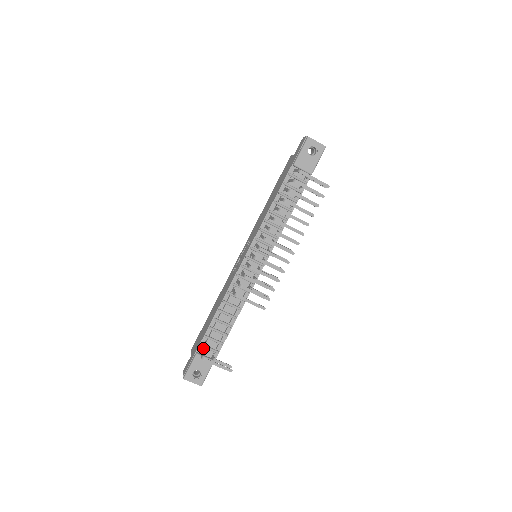
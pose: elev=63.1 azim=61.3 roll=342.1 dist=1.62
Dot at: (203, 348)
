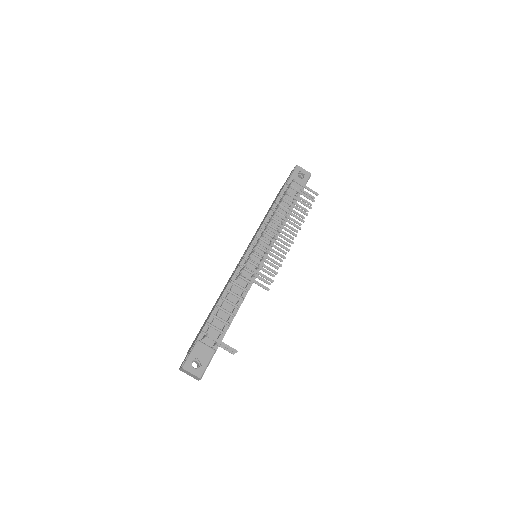
Dot at: occluded
